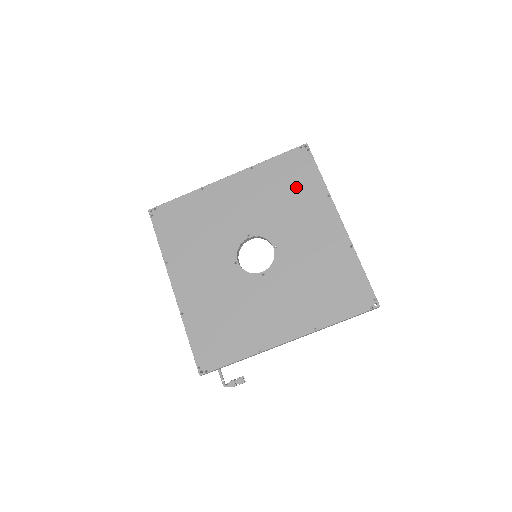
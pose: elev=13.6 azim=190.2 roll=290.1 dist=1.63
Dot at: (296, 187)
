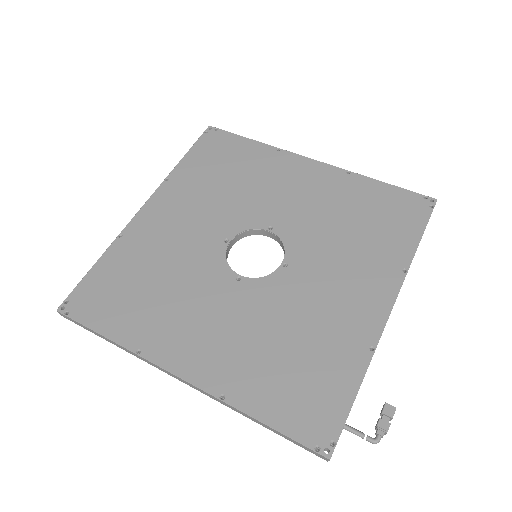
Dot at: (236, 164)
